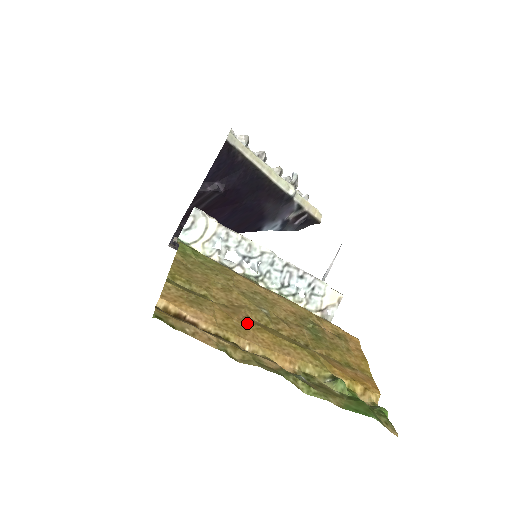
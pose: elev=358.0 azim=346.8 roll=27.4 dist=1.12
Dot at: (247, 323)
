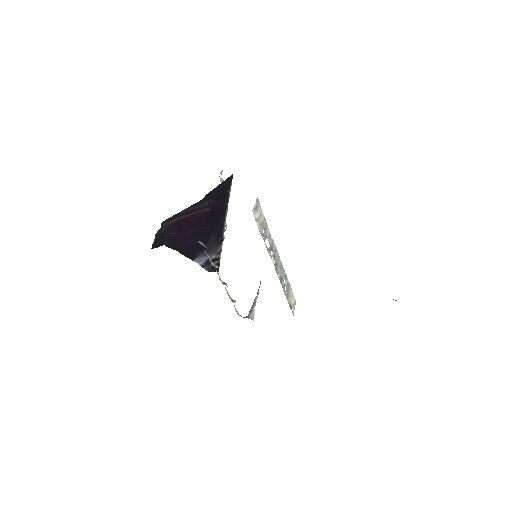
Dot at: occluded
